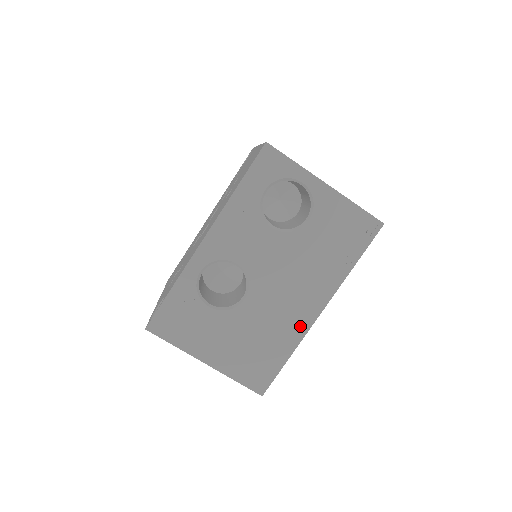
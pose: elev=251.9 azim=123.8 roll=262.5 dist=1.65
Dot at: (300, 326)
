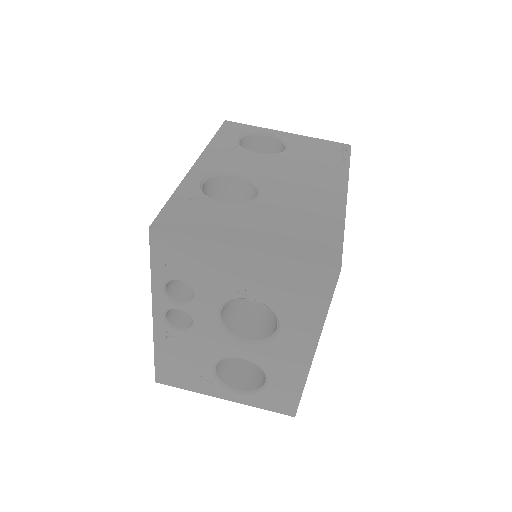
Dot at: (334, 205)
